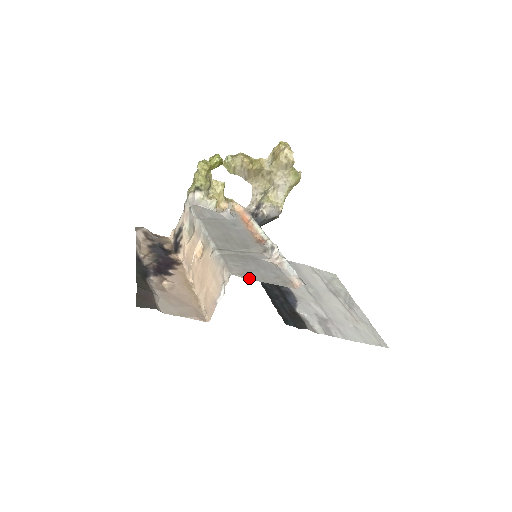
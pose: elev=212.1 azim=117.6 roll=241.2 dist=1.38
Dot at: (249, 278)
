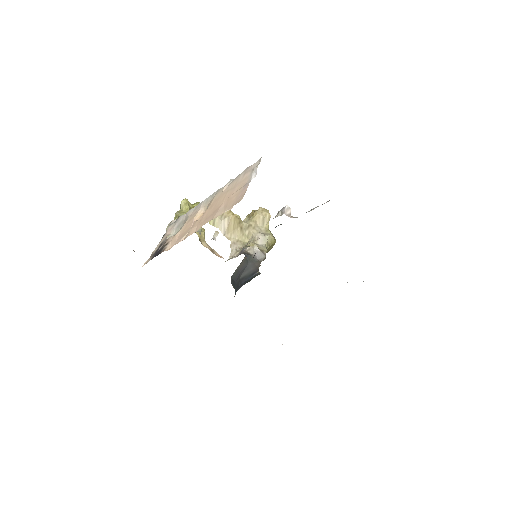
Dot at: occluded
